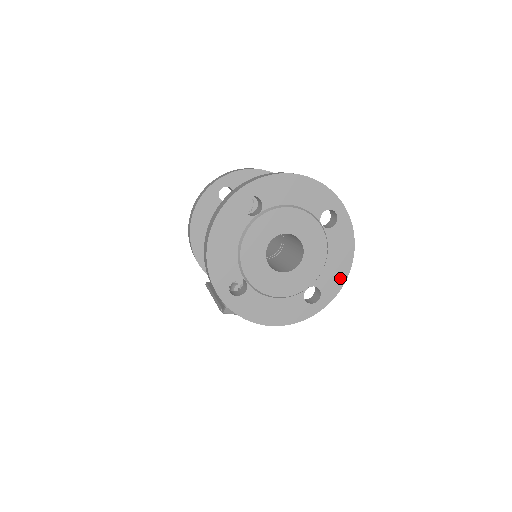
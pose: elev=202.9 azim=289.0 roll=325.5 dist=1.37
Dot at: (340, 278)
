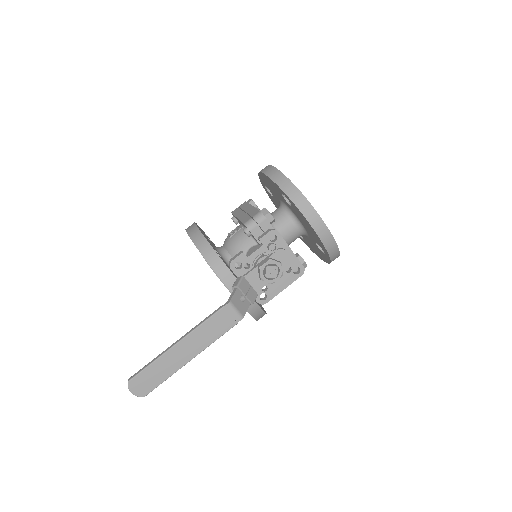
Dot at: occluded
